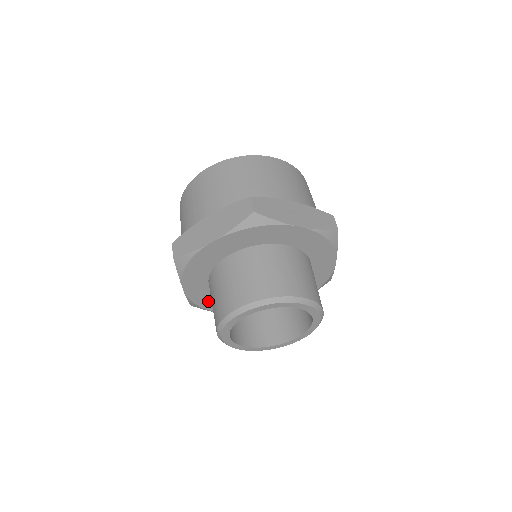
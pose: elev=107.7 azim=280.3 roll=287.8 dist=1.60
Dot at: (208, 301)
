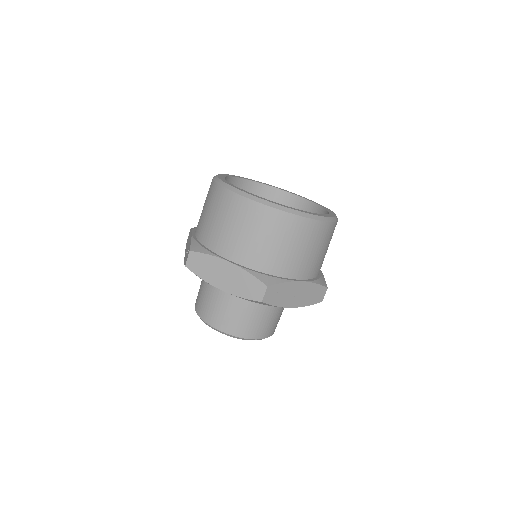
Dot at: occluded
